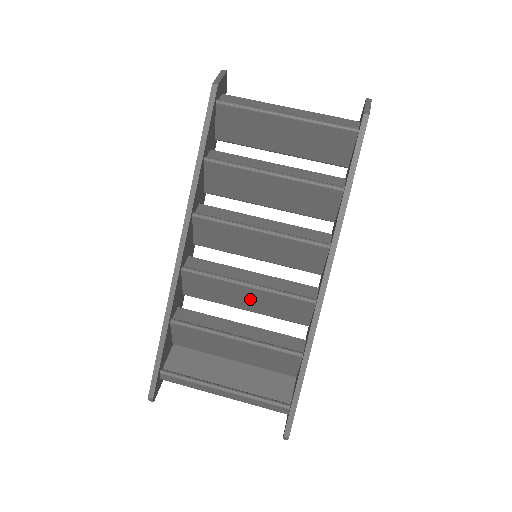
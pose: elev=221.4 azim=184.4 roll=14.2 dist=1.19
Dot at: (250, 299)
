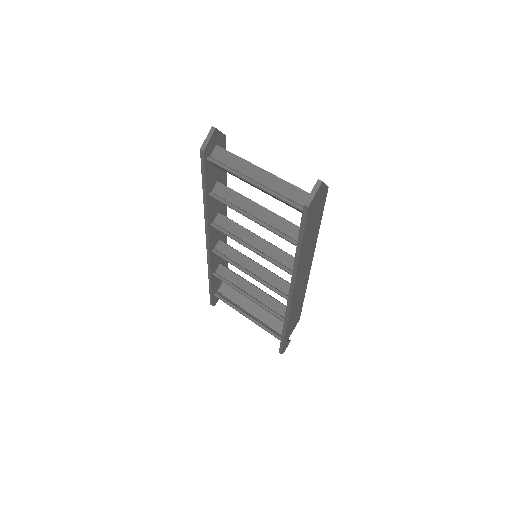
Dot at: occluded
